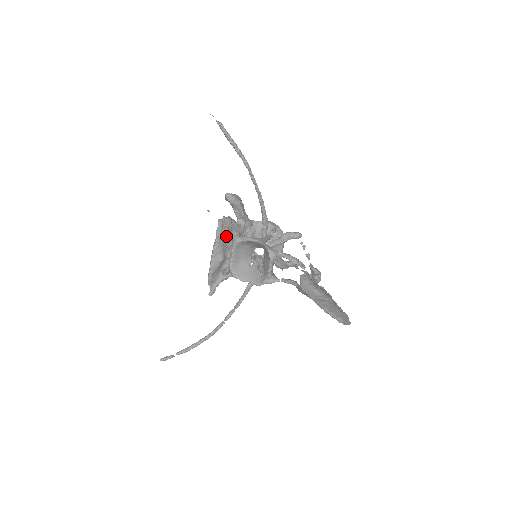
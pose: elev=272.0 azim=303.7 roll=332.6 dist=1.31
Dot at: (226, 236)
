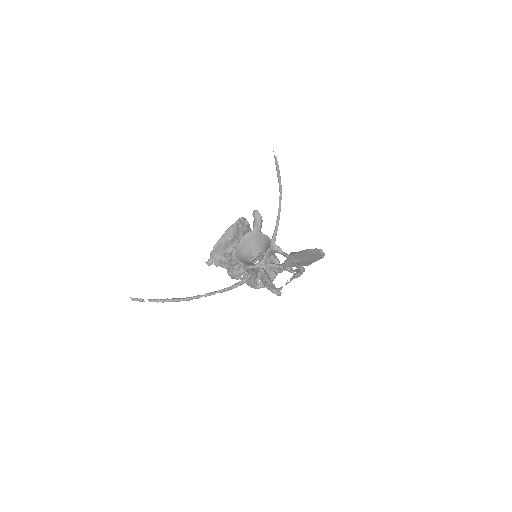
Dot at: (242, 229)
